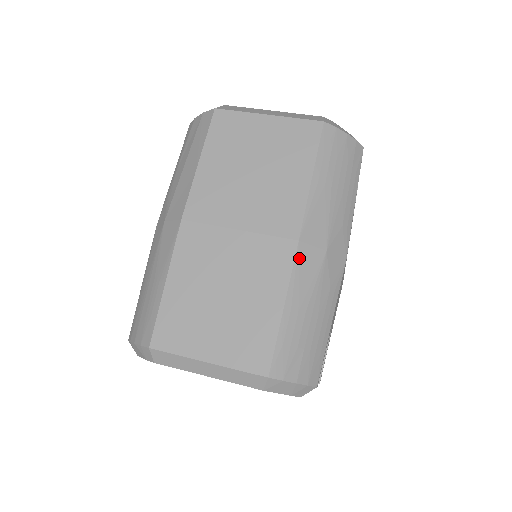
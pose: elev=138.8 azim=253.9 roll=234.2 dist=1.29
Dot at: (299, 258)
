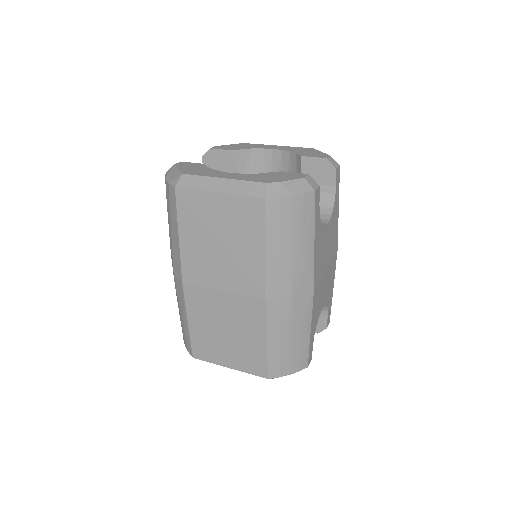
Dot at: (270, 310)
